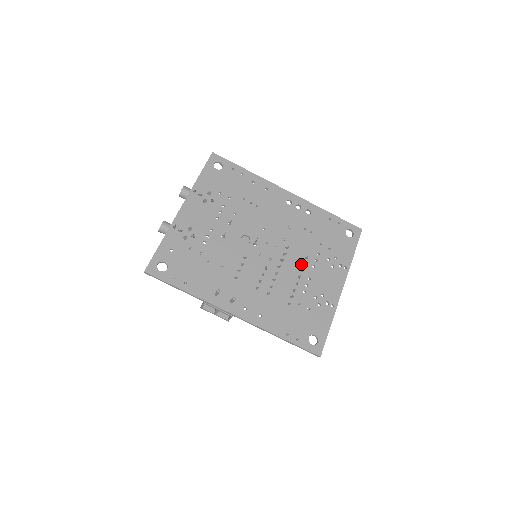
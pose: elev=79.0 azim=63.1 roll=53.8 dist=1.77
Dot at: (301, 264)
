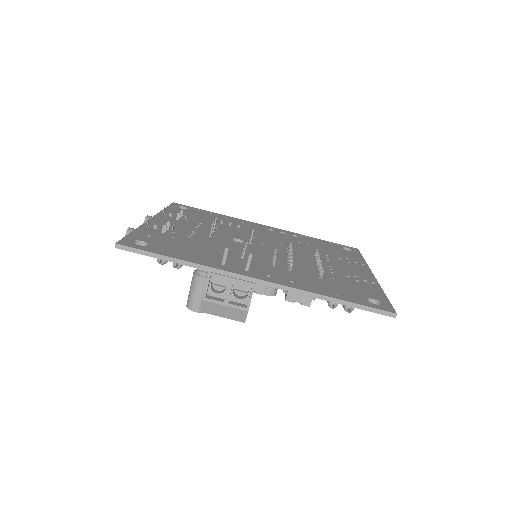
Dot at: (313, 258)
